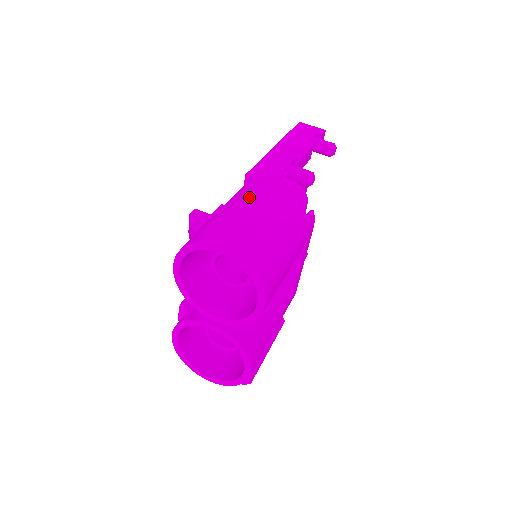
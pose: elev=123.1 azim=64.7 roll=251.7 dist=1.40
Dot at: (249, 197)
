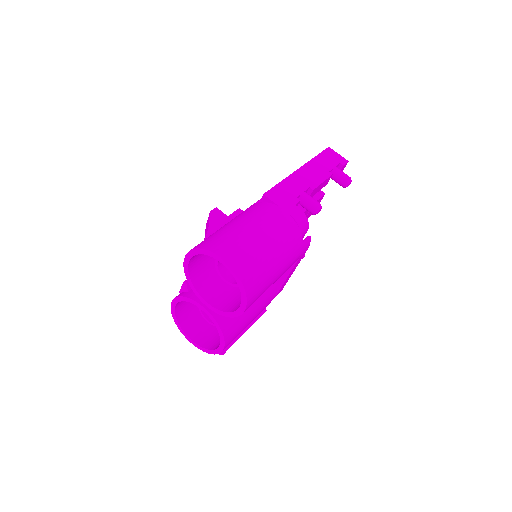
Dot at: (259, 217)
